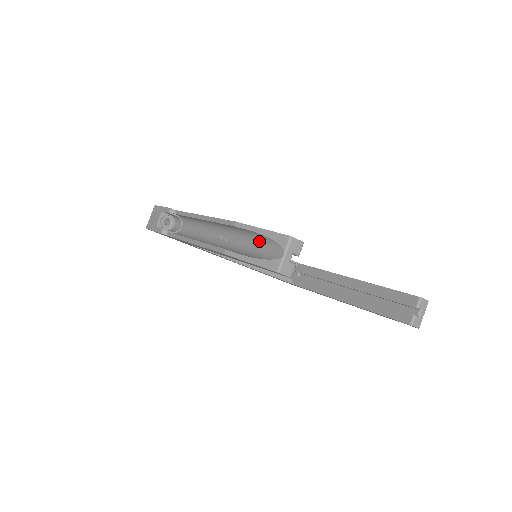
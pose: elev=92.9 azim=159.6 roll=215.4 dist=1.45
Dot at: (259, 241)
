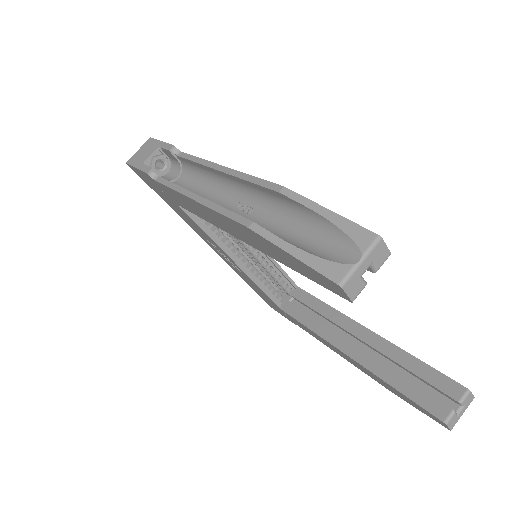
Dot at: (313, 228)
